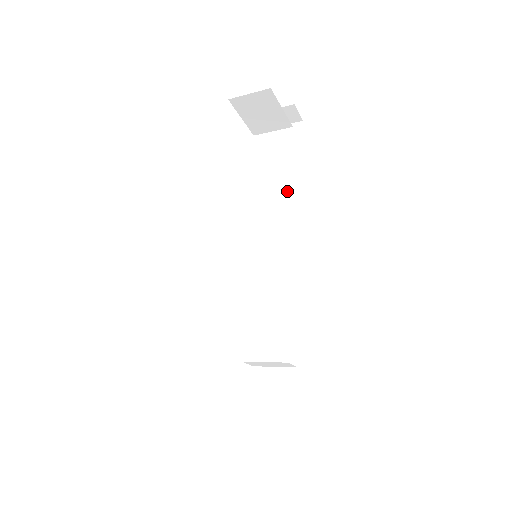
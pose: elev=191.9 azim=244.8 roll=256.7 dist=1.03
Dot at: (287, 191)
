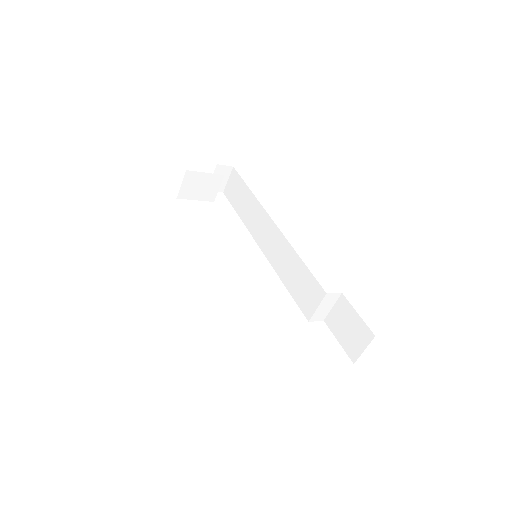
Dot at: (255, 209)
